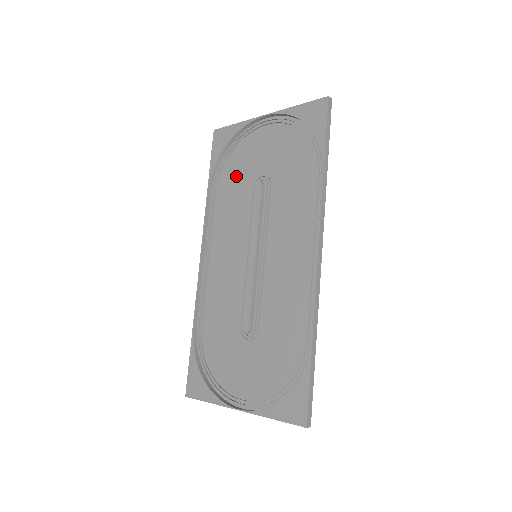
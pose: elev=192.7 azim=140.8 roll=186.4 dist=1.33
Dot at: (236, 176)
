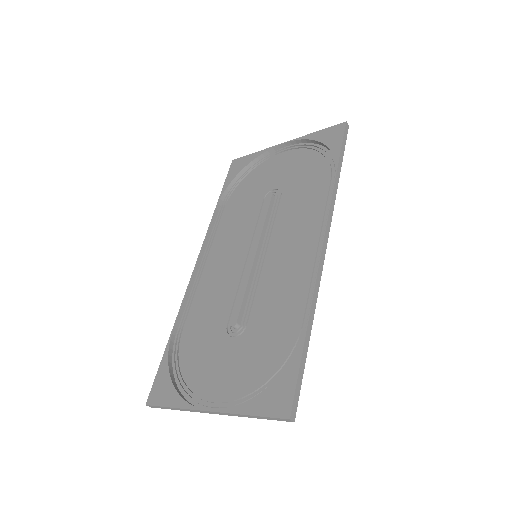
Dot at: (247, 193)
